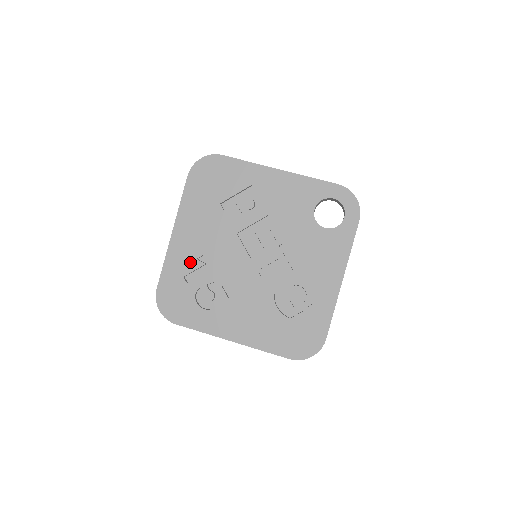
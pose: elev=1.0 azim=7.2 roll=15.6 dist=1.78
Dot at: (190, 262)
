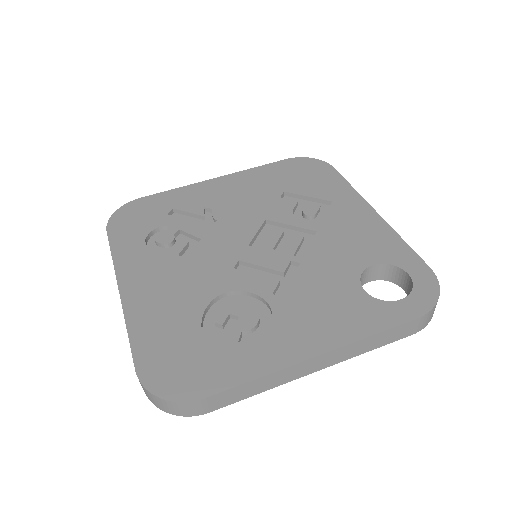
Dot at: (195, 204)
